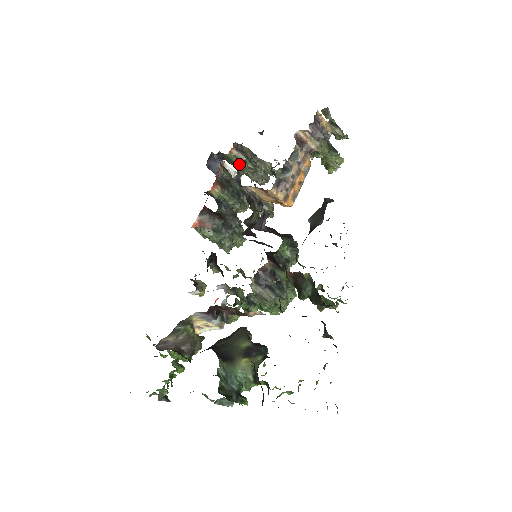
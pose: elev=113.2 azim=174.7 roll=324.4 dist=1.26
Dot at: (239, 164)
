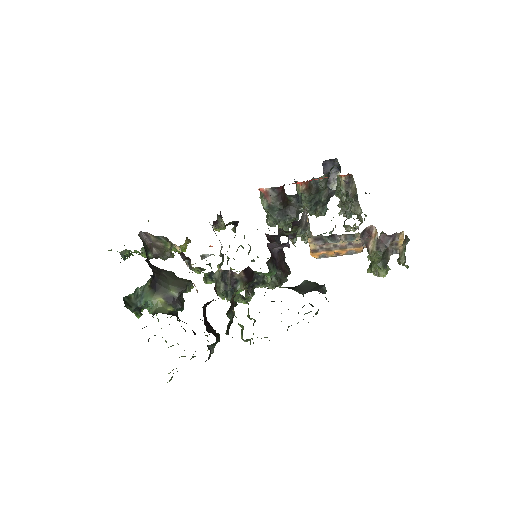
Dot at: (339, 188)
